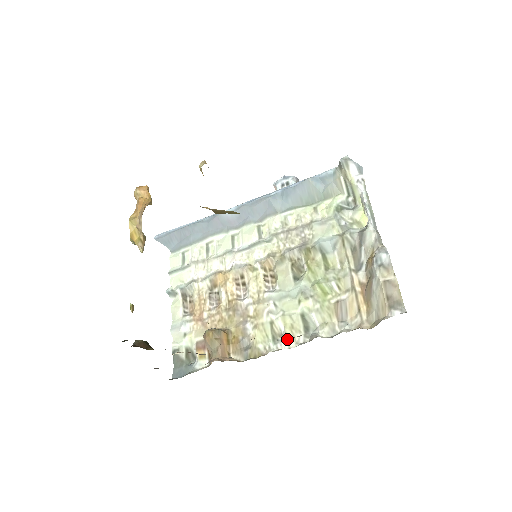
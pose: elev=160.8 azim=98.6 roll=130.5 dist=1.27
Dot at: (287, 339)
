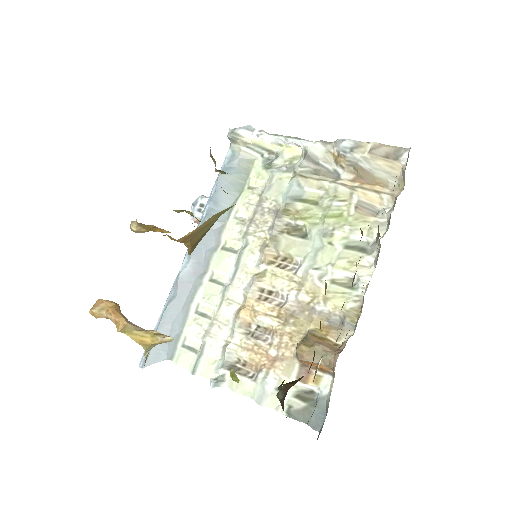
Dot at: (361, 273)
